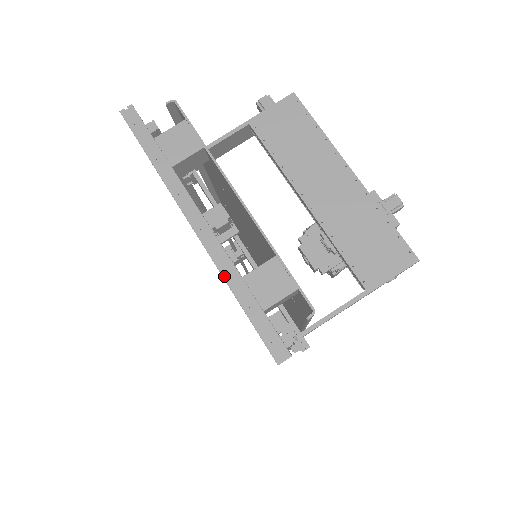
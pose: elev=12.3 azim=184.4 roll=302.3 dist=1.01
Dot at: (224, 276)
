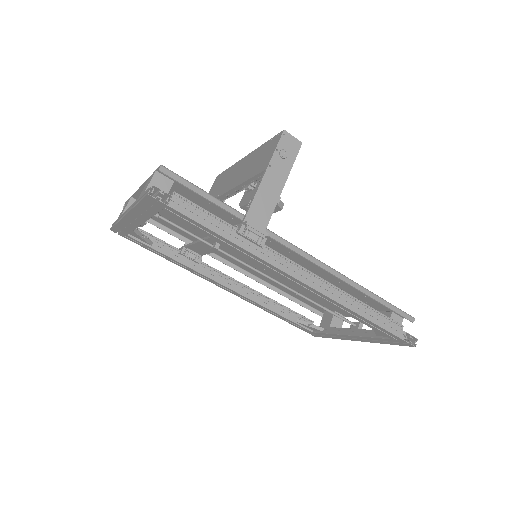
Dot at: (133, 208)
